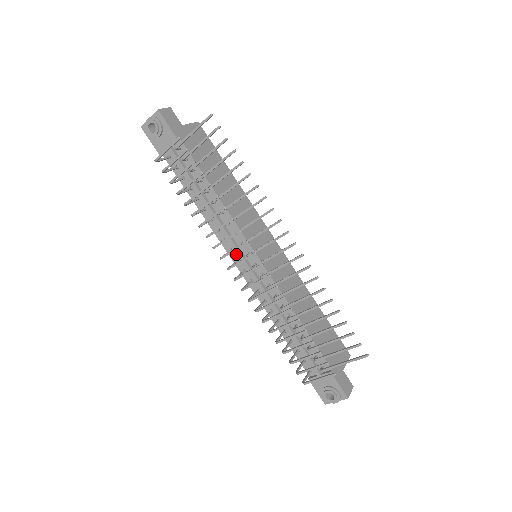
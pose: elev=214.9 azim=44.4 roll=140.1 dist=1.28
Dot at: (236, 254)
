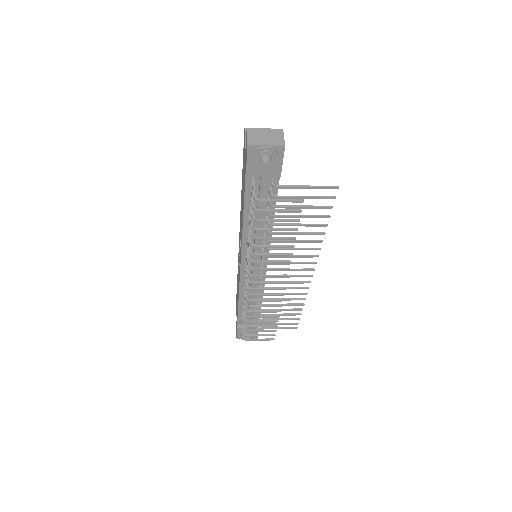
Dot at: occluded
